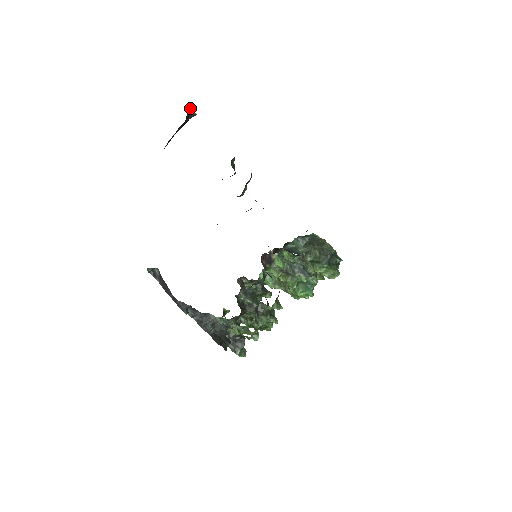
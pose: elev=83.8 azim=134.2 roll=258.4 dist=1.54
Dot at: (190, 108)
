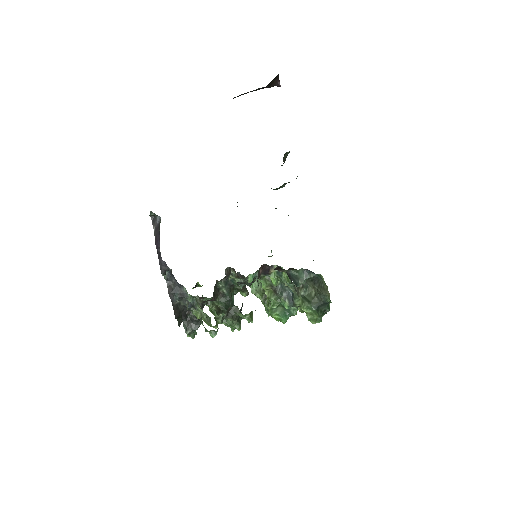
Dot at: (278, 77)
